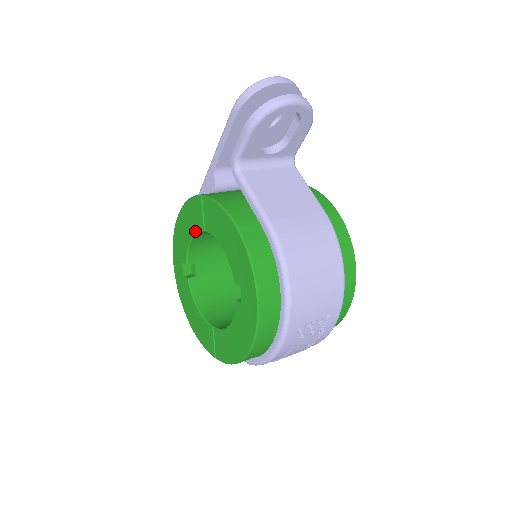
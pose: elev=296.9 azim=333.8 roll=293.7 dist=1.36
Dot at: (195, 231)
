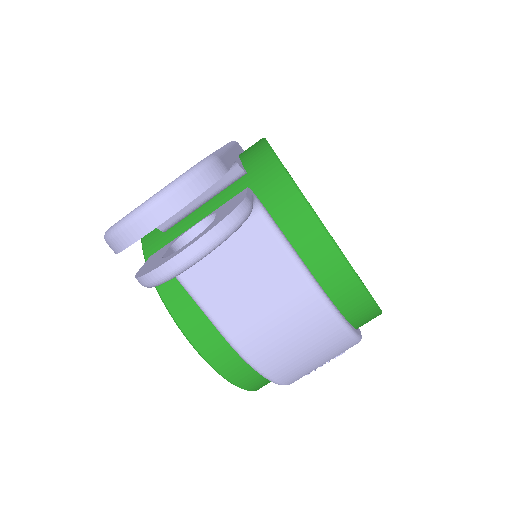
Dot at: occluded
